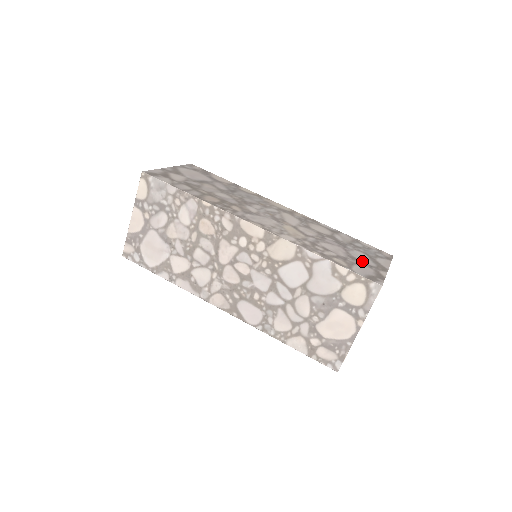
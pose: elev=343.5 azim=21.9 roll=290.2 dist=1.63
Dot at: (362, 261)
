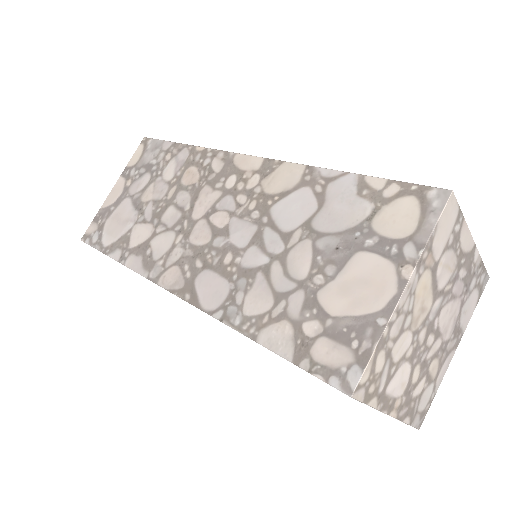
Dot at: occluded
